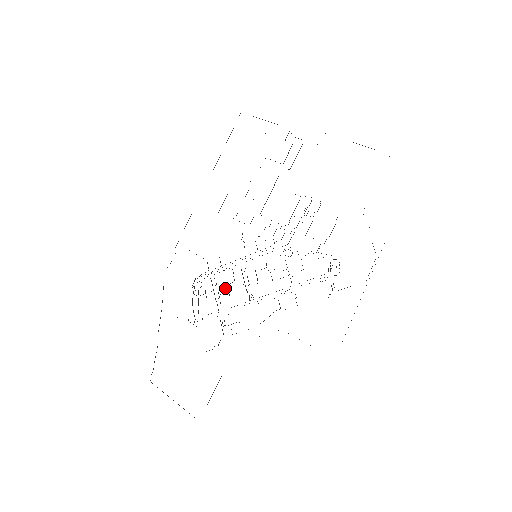
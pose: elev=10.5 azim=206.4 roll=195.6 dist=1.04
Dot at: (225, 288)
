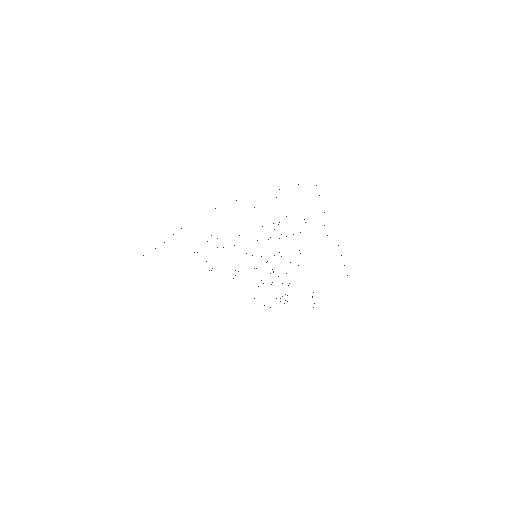
Dot at: occluded
